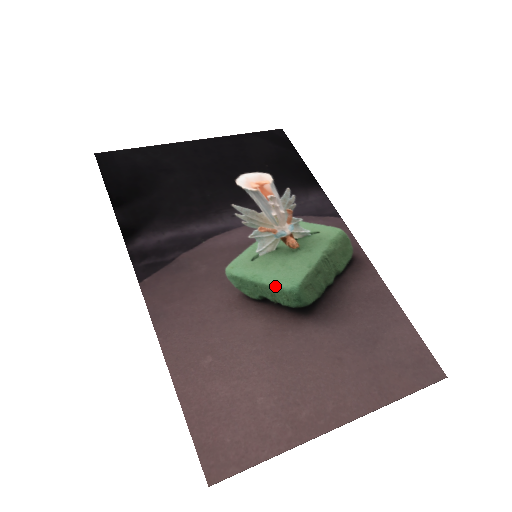
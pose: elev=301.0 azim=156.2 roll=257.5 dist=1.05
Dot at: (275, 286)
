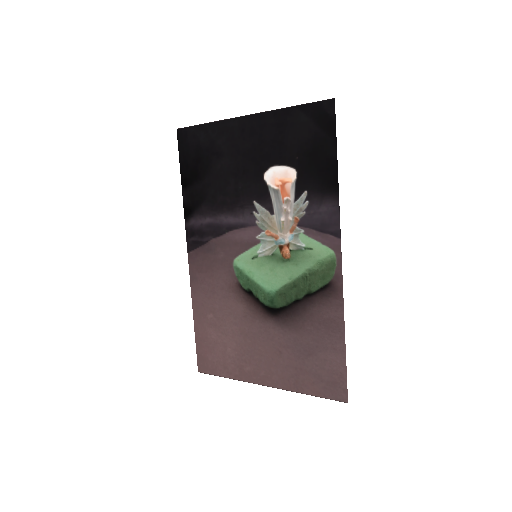
Dot at: (260, 285)
